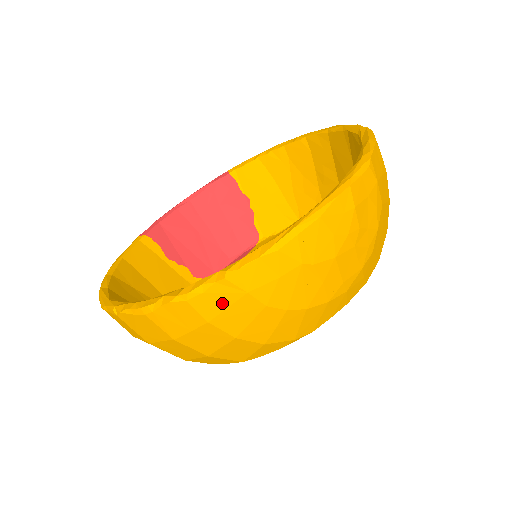
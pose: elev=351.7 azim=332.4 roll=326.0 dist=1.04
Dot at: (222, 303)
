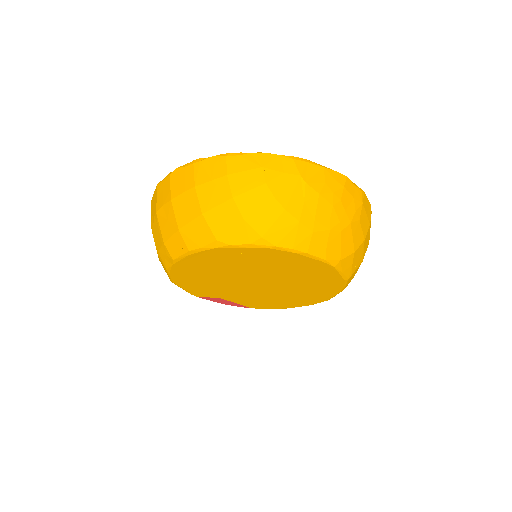
Dot at: (244, 167)
